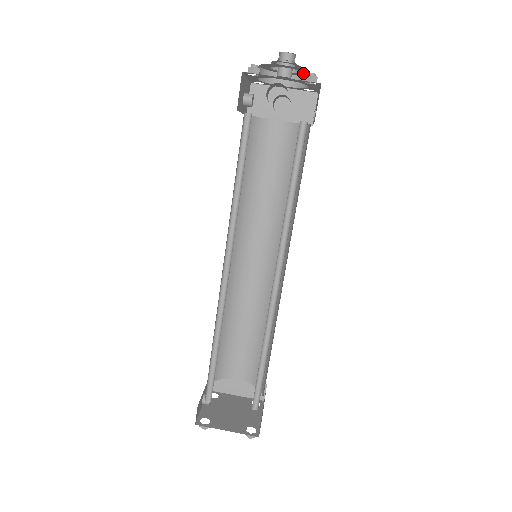
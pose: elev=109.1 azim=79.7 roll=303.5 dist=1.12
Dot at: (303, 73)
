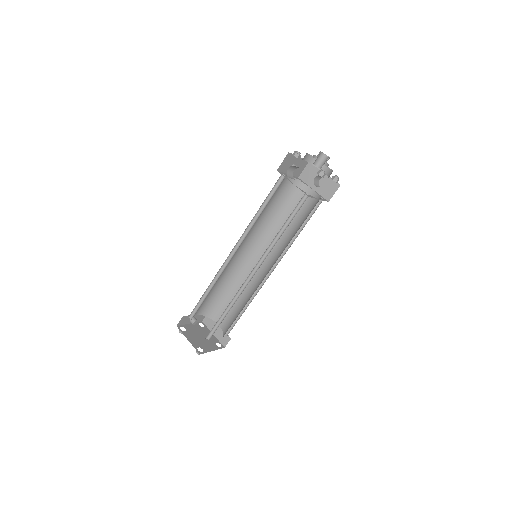
Dot at: occluded
